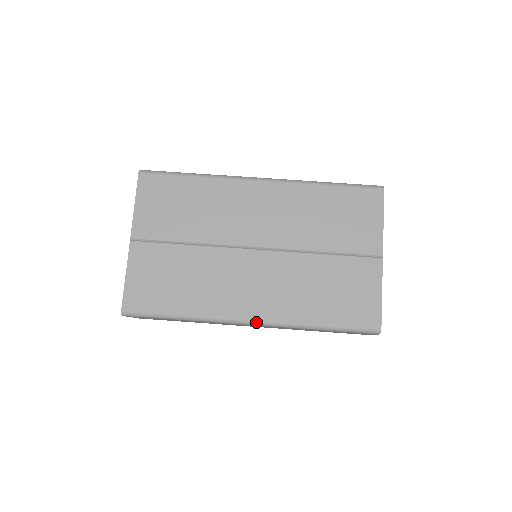
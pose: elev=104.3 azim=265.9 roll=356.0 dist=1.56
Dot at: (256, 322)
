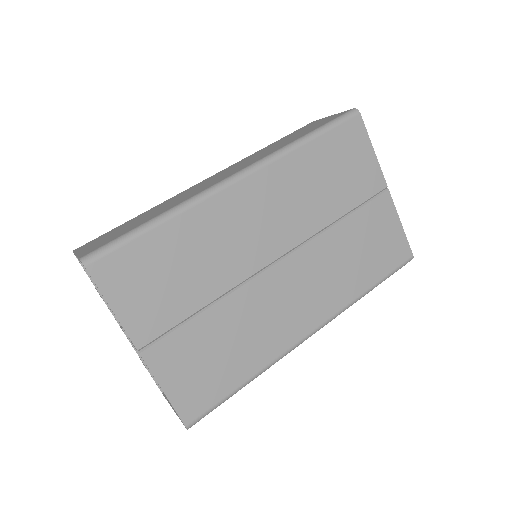
Dot at: (318, 330)
